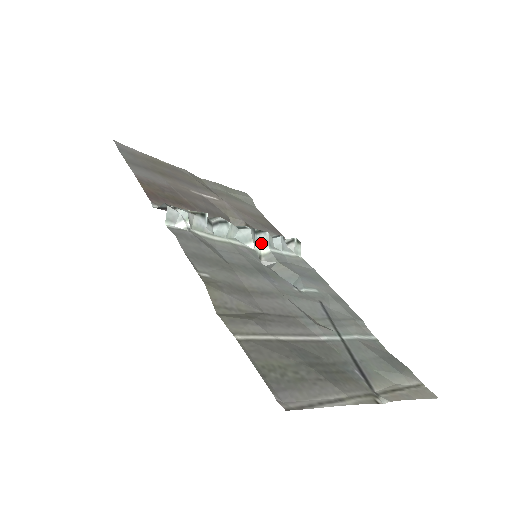
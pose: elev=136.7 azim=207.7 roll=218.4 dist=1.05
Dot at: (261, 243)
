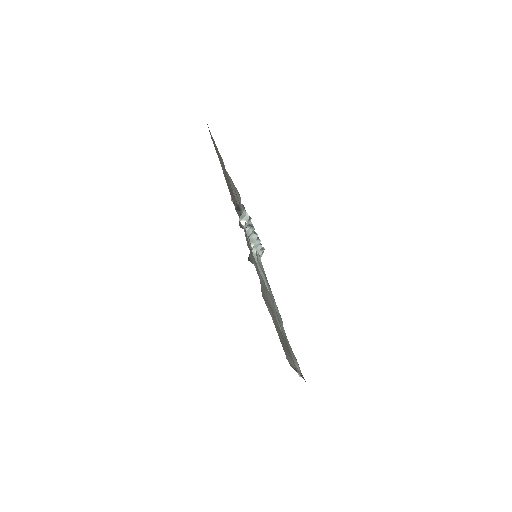
Dot at: (255, 245)
